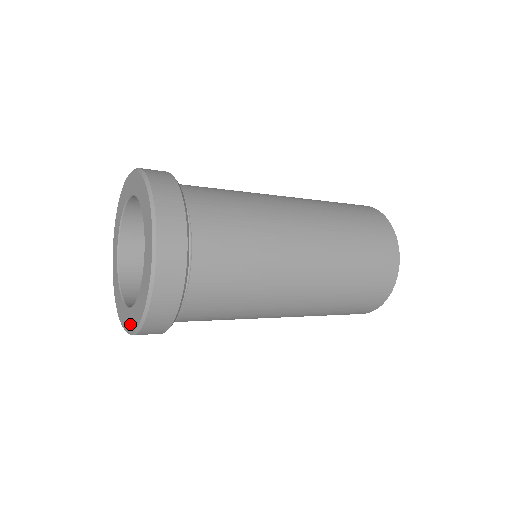
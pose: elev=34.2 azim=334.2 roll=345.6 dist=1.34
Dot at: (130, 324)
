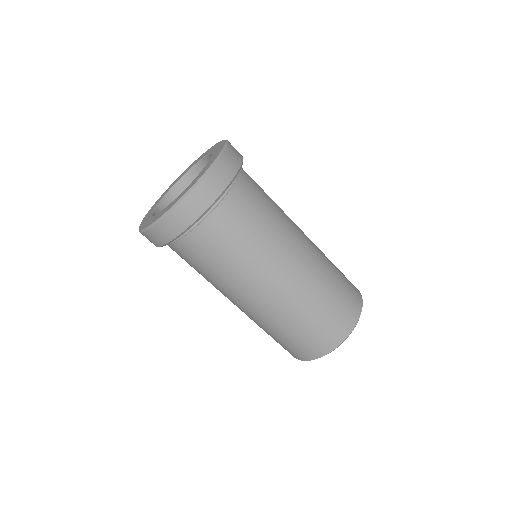
Dot at: (165, 210)
